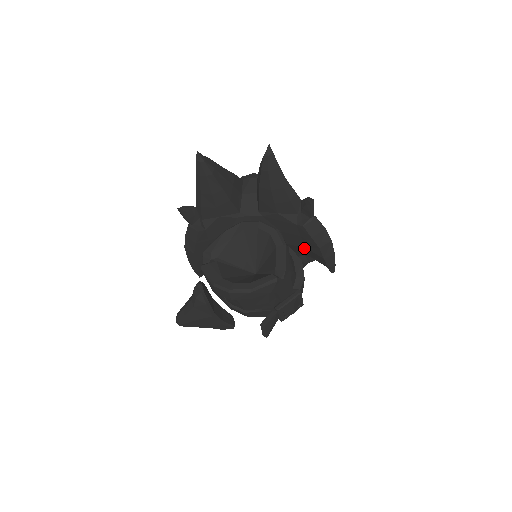
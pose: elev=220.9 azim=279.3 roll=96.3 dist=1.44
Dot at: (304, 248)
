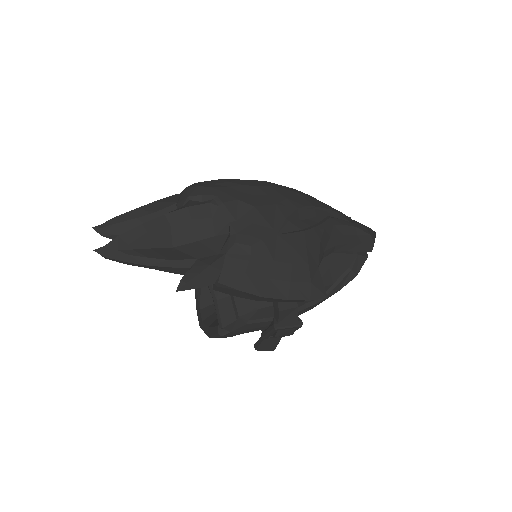
Dot at: occluded
